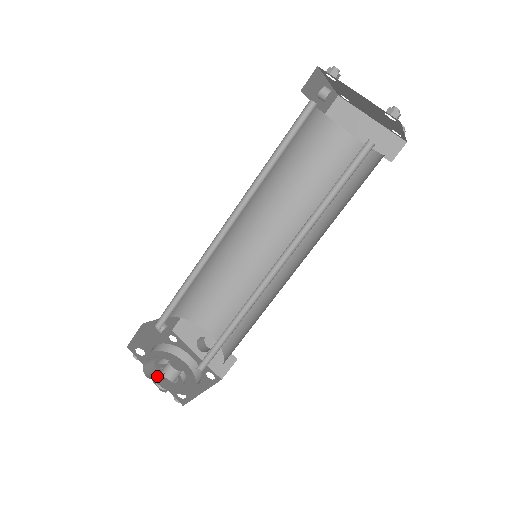
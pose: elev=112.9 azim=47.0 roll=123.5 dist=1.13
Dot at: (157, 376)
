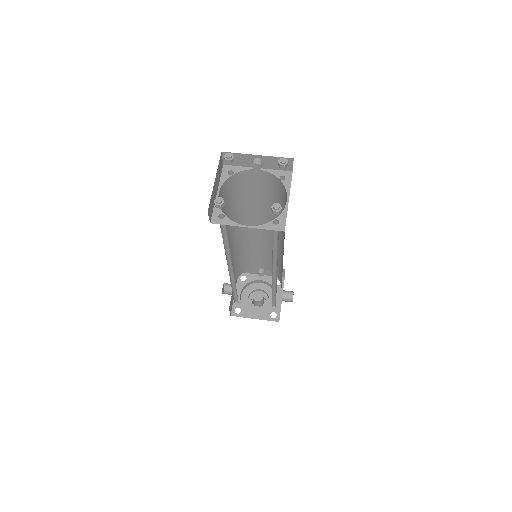
Dot at: (228, 294)
